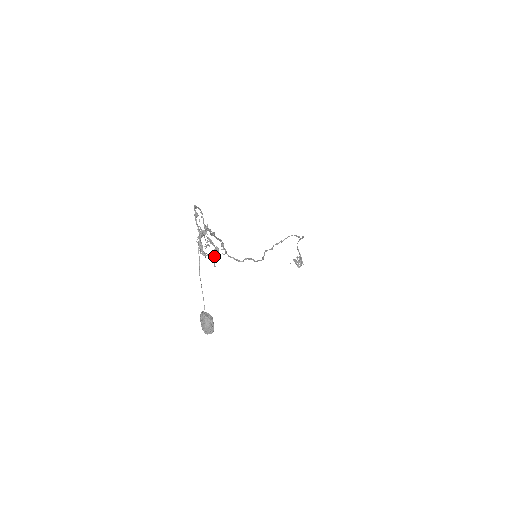
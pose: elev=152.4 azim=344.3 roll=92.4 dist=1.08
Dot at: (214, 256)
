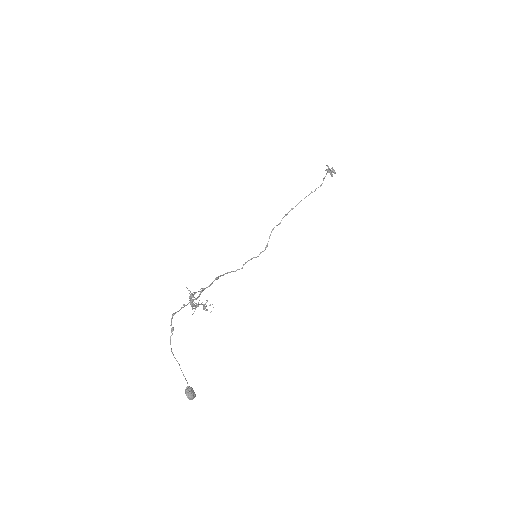
Dot at: (205, 304)
